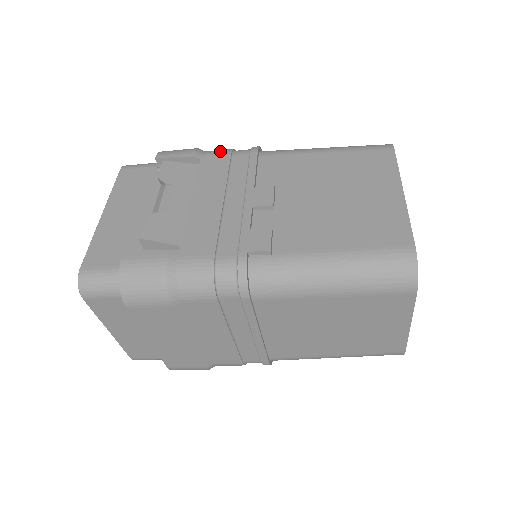
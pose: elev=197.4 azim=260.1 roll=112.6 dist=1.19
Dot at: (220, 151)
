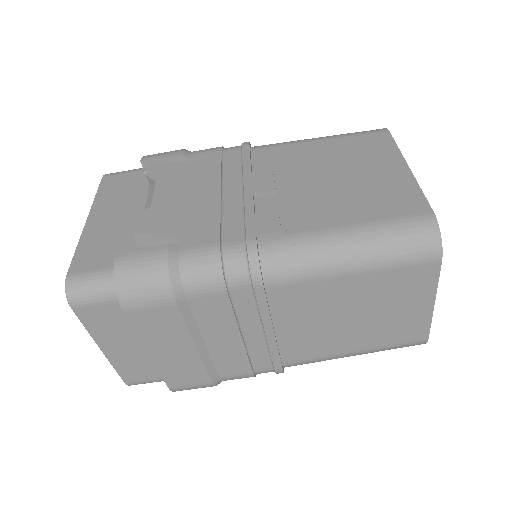
Dot at: (209, 149)
